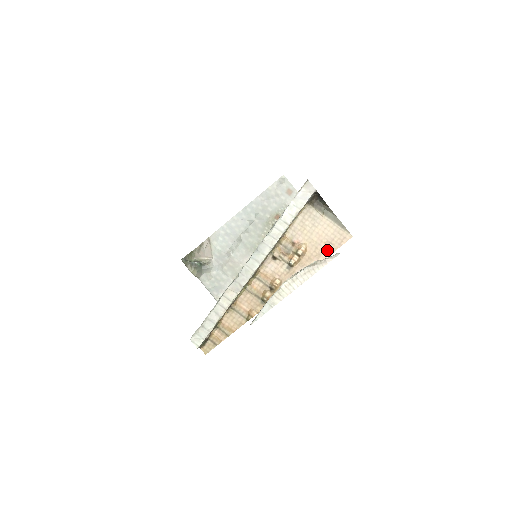
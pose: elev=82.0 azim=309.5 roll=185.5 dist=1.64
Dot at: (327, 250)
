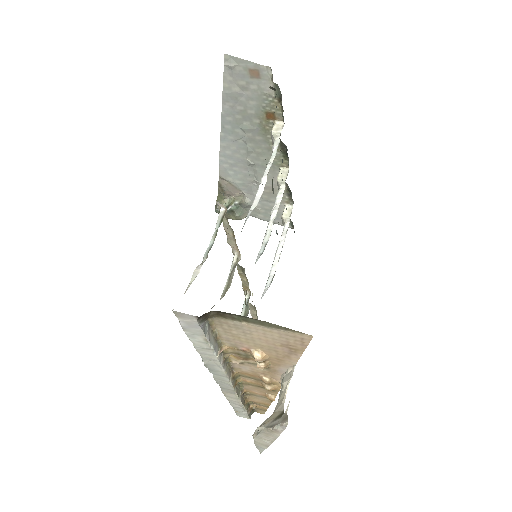
Dot at: (292, 351)
